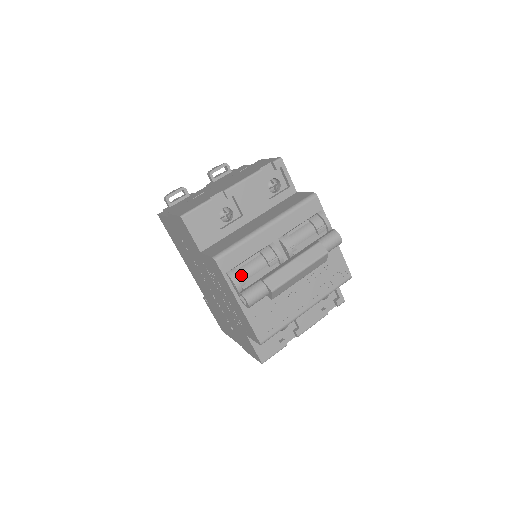
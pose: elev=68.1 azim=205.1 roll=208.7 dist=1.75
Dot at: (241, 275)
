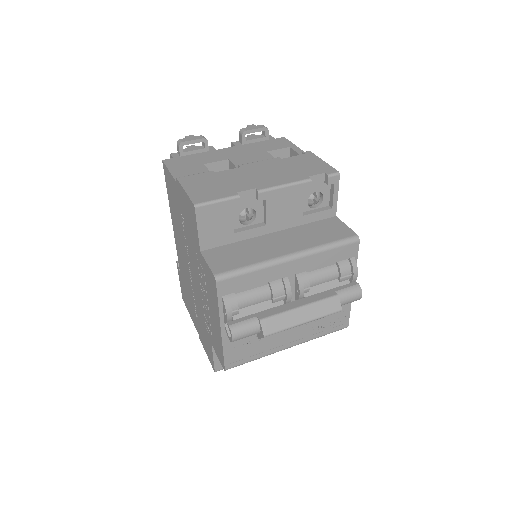
Dot at: (238, 304)
